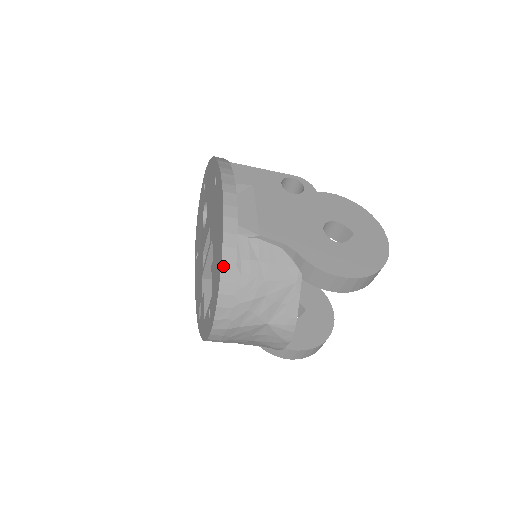
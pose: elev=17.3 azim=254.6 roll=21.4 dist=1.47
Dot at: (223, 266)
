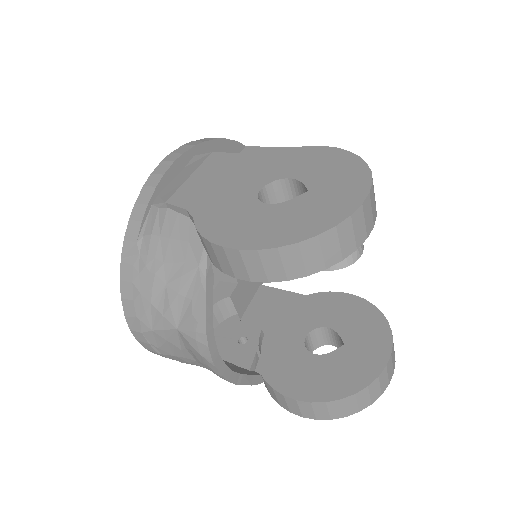
Dot at: (125, 244)
